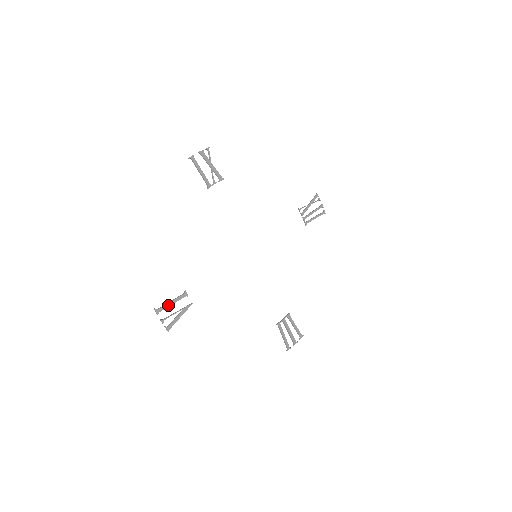
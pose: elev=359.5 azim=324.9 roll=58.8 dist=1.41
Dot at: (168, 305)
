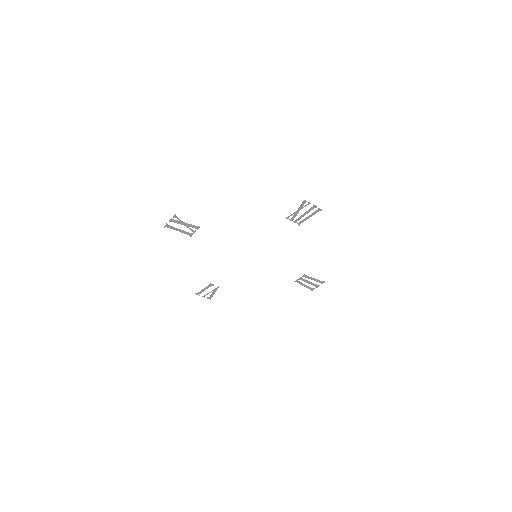
Dot at: (203, 291)
